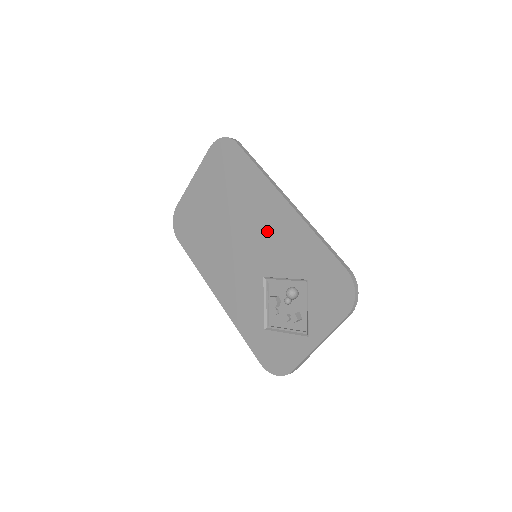
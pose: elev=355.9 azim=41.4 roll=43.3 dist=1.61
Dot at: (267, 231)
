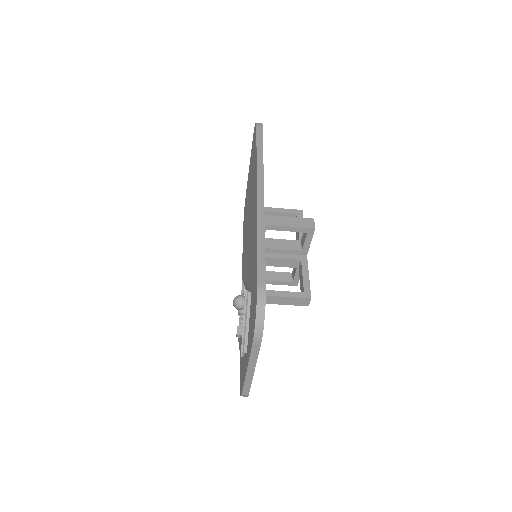
Dot at: (251, 228)
